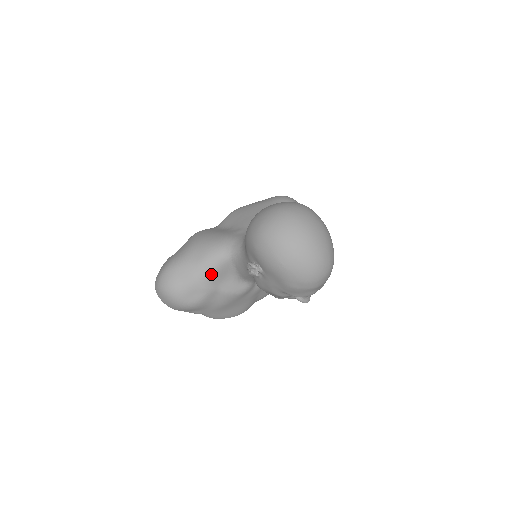
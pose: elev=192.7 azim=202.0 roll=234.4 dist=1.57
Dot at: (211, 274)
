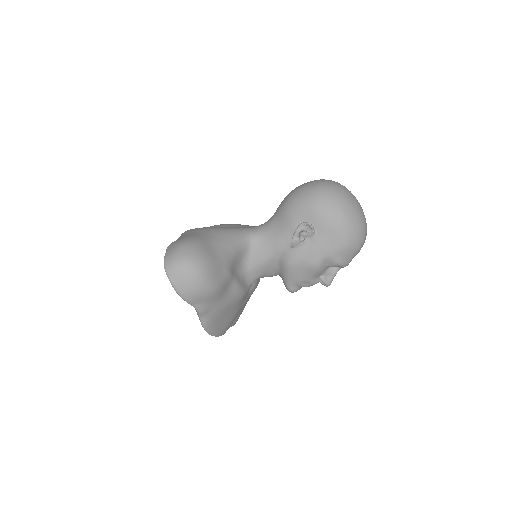
Dot at: (232, 256)
